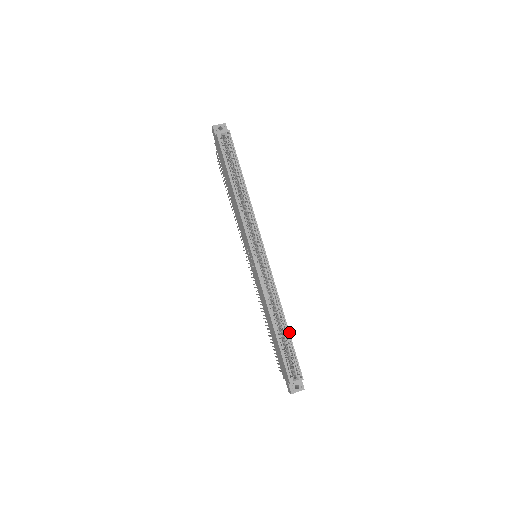
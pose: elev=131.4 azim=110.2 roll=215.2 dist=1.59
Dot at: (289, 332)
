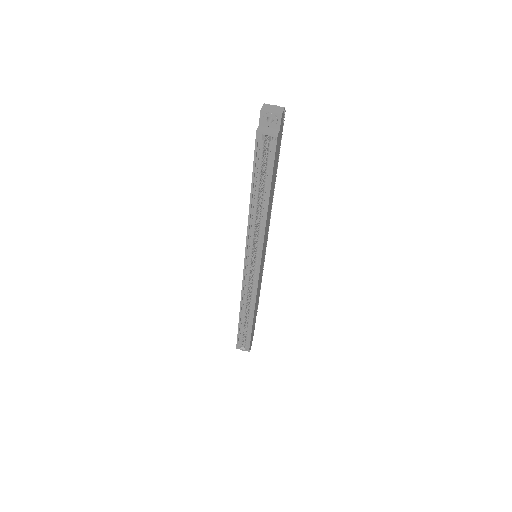
Dot at: (252, 326)
